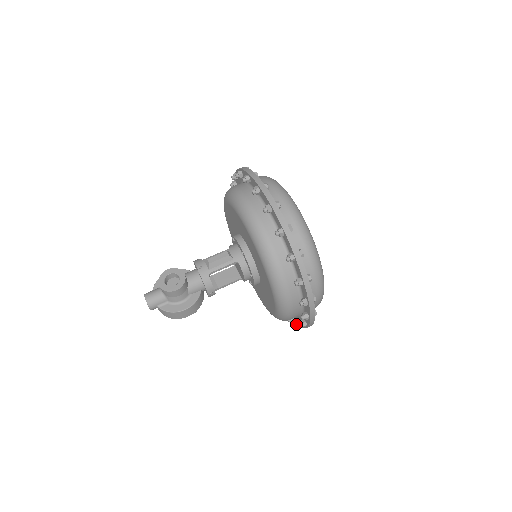
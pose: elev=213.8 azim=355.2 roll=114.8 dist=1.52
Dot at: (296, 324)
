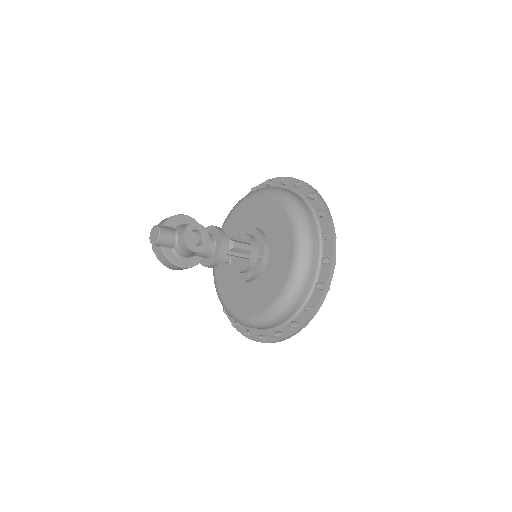
Dot at: (235, 324)
